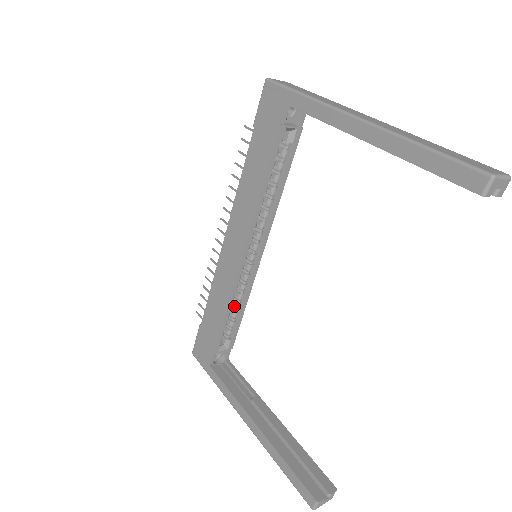
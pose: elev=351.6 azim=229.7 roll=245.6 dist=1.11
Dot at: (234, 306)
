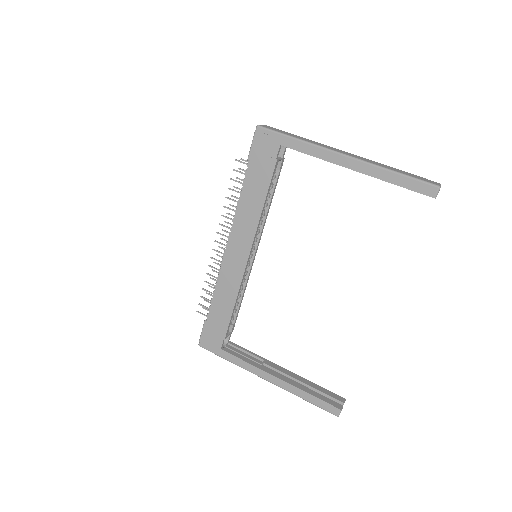
Dot at: occluded
